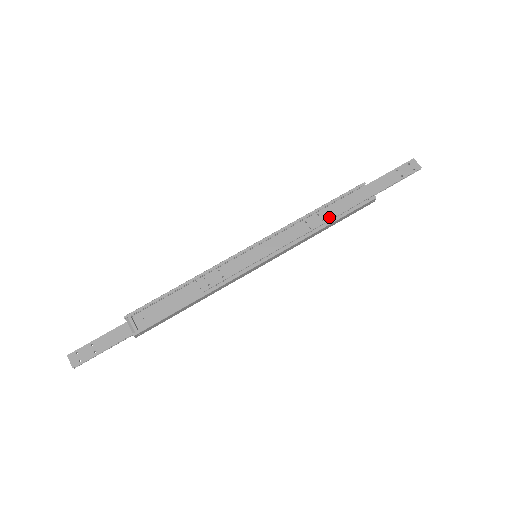
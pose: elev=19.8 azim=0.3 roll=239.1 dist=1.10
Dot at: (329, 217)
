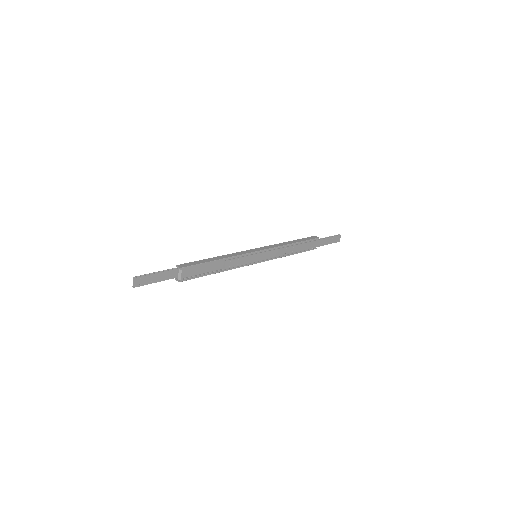
Dot at: (296, 251)
